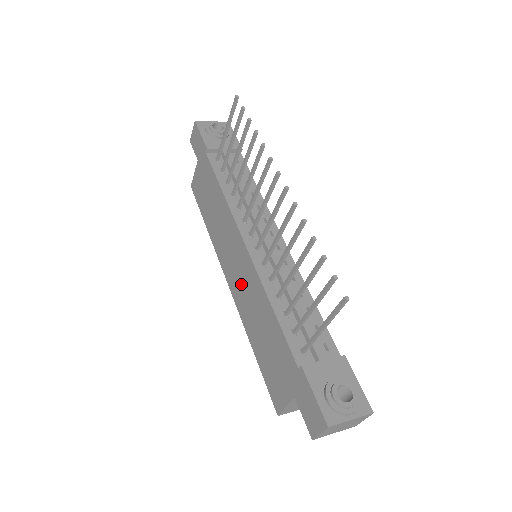
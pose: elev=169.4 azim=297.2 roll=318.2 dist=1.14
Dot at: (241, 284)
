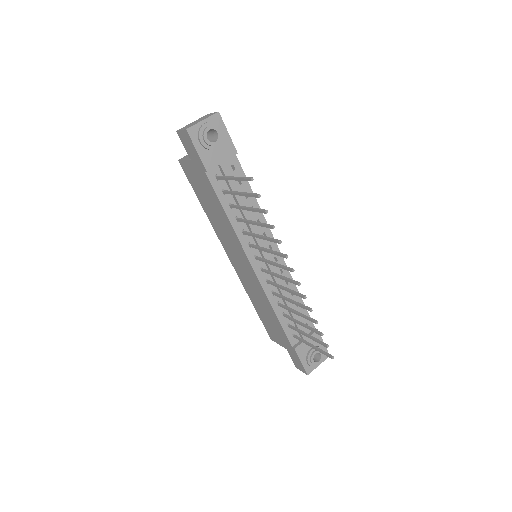
Dot at: (246, 277)
